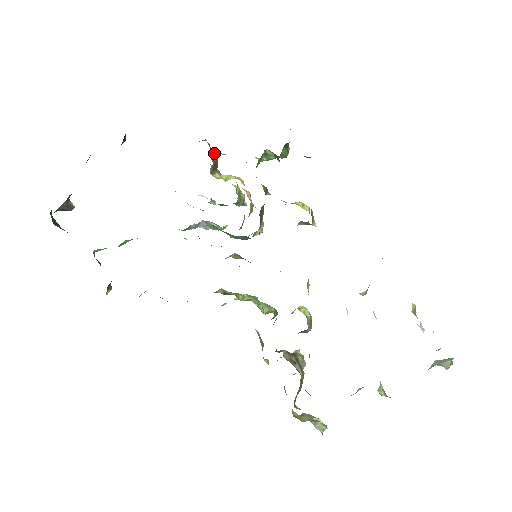
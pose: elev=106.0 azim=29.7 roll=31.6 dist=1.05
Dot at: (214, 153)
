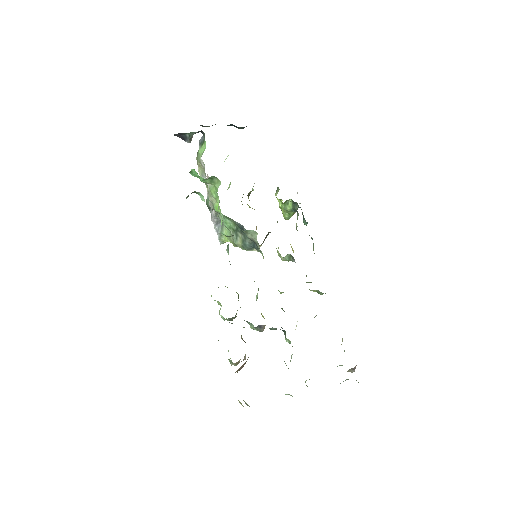
Dot at: occluded
